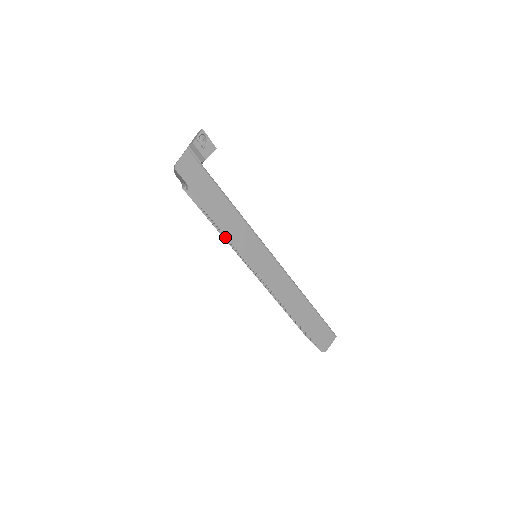
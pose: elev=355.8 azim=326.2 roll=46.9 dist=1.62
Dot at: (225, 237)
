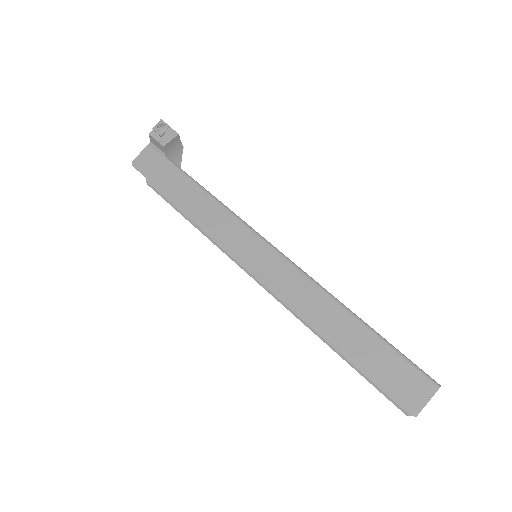
Dot at: occluded
